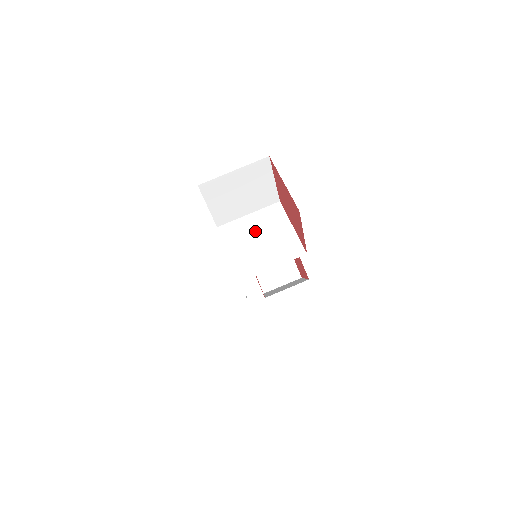
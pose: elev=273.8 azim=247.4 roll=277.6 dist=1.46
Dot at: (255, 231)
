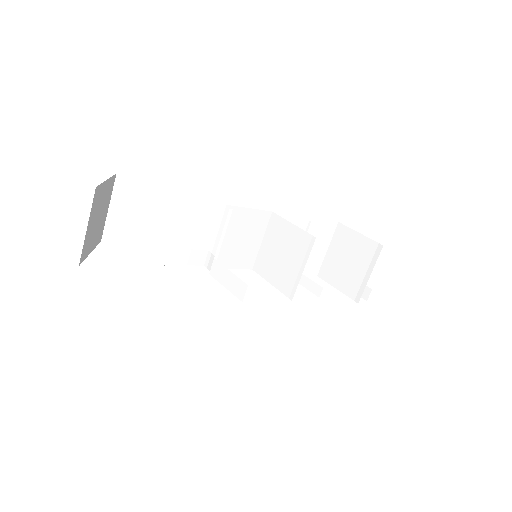
Dot at: occluded
